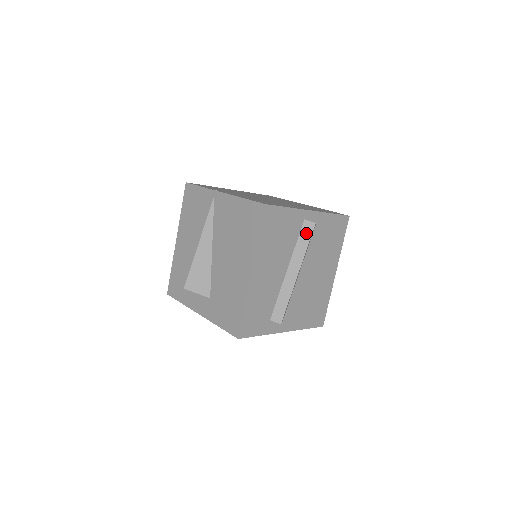
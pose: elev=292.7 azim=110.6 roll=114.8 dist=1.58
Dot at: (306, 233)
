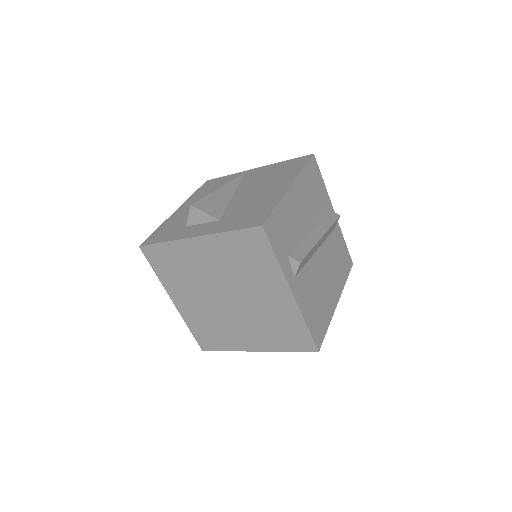
Dot at: (331, 217)
